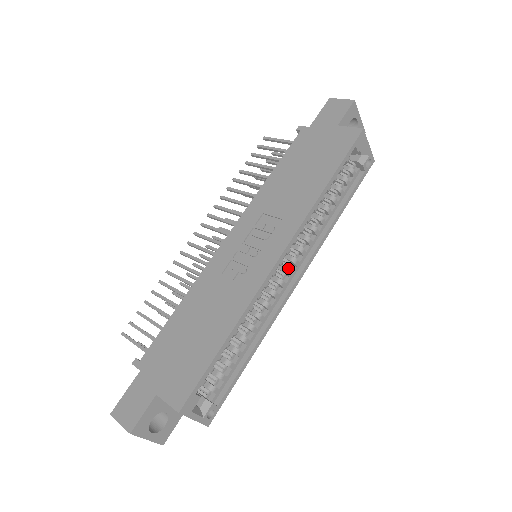
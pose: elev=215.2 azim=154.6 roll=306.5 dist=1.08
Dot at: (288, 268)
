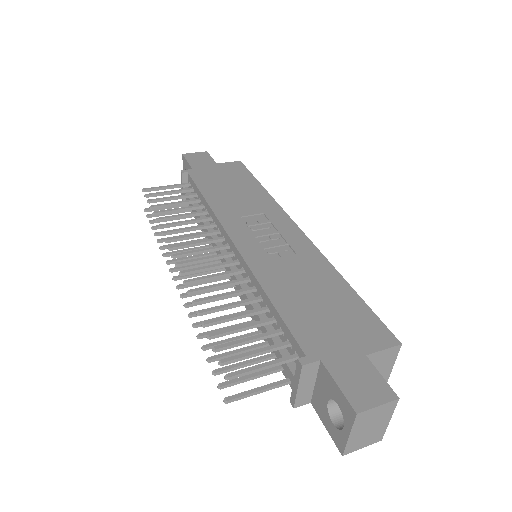
Dot at: occluded
